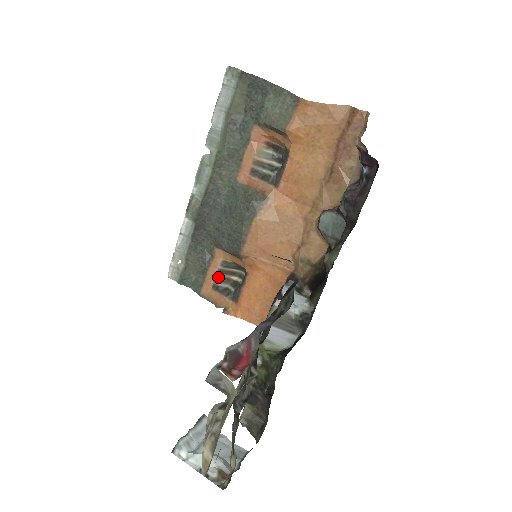
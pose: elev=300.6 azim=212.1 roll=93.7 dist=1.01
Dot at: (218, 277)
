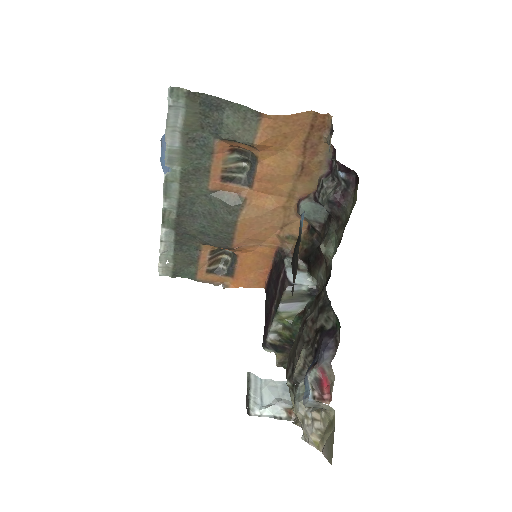
Dot at: (209, 263)
